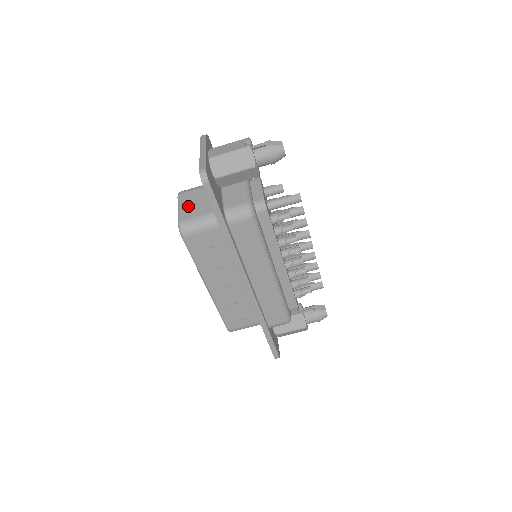
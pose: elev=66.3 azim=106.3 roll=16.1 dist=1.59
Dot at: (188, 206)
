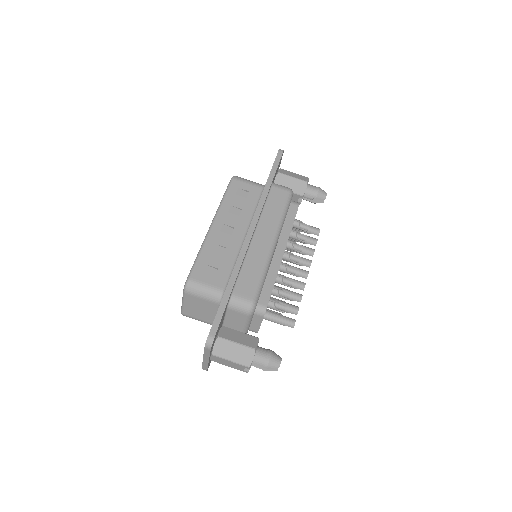
Dot at: occluded
